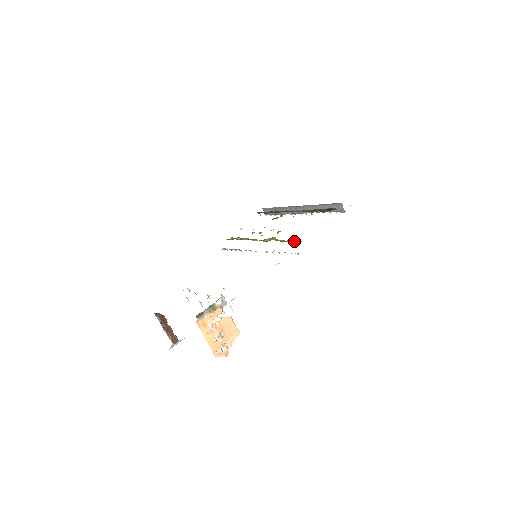
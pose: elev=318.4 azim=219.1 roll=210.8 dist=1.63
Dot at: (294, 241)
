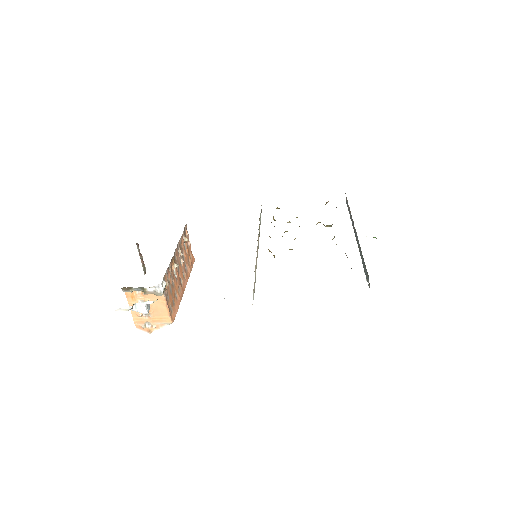
Dot at: occluded
